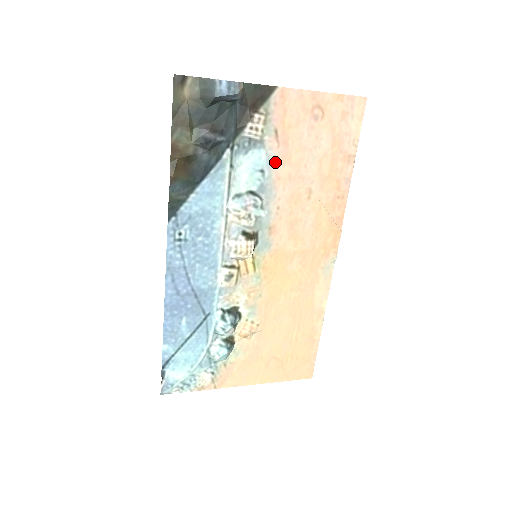
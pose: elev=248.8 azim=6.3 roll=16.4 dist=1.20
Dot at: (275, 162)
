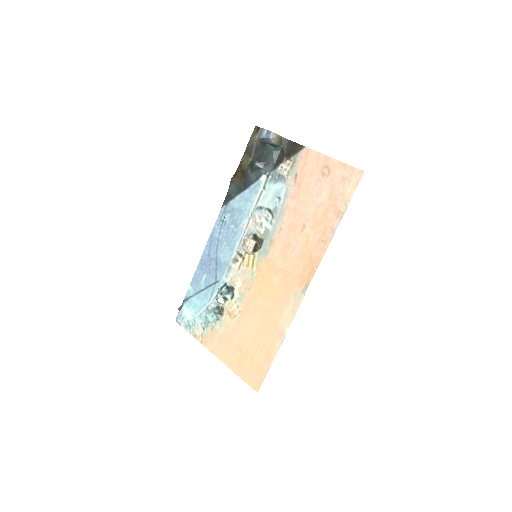
Dot at: (289, 196)
